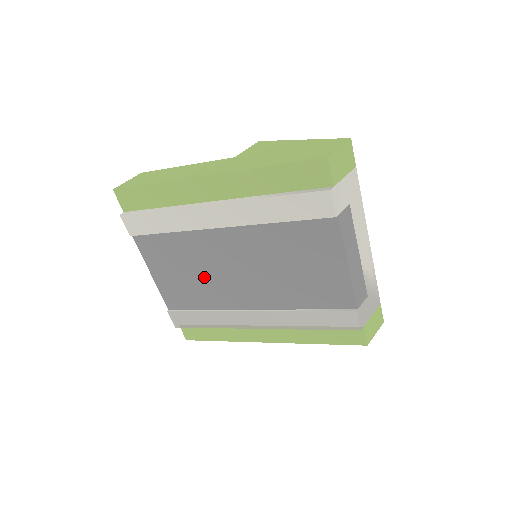
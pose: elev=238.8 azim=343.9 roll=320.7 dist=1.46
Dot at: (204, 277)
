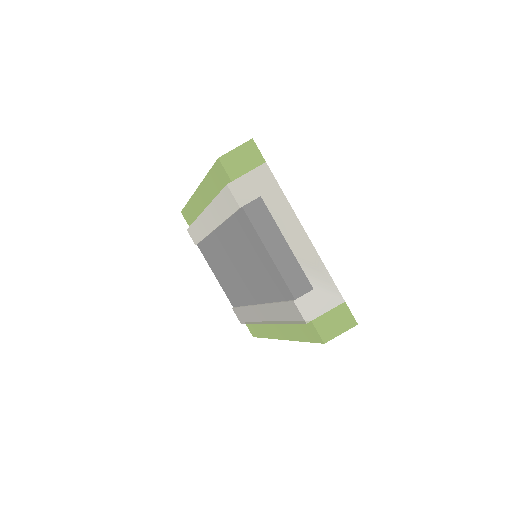
Dot at: (230, 275)
